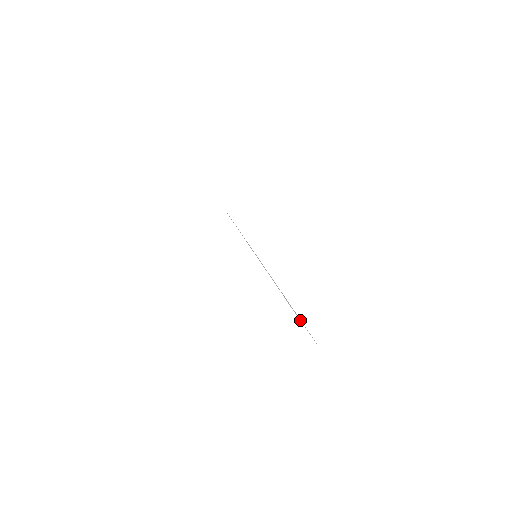
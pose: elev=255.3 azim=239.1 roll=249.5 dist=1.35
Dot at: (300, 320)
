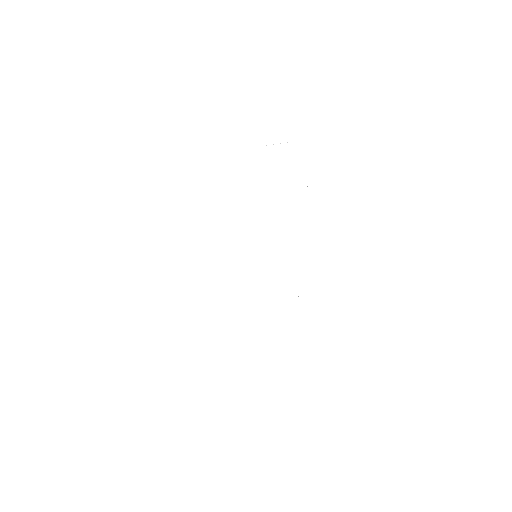
Dot at: occluded
